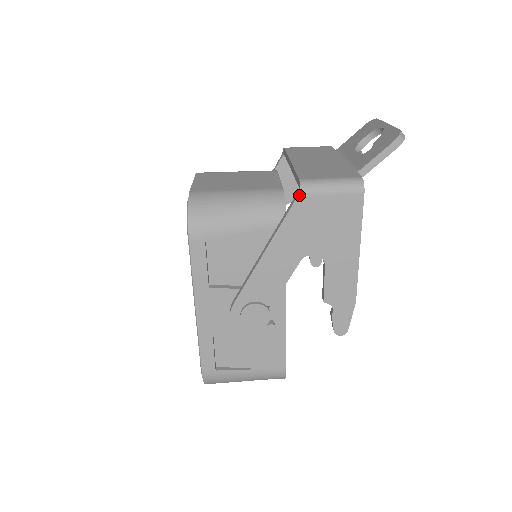
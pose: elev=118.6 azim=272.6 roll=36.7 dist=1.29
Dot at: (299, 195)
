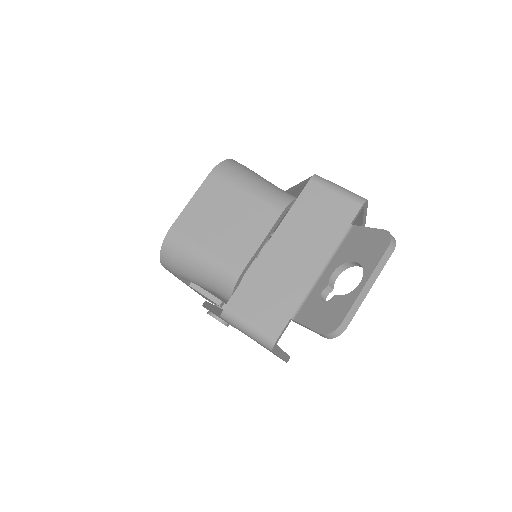
Dot at: (220, 317)
